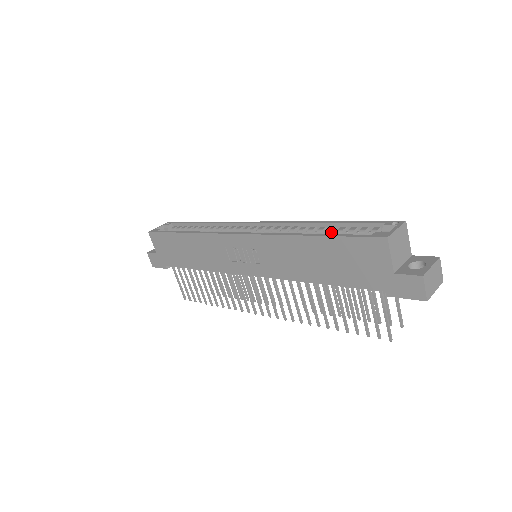
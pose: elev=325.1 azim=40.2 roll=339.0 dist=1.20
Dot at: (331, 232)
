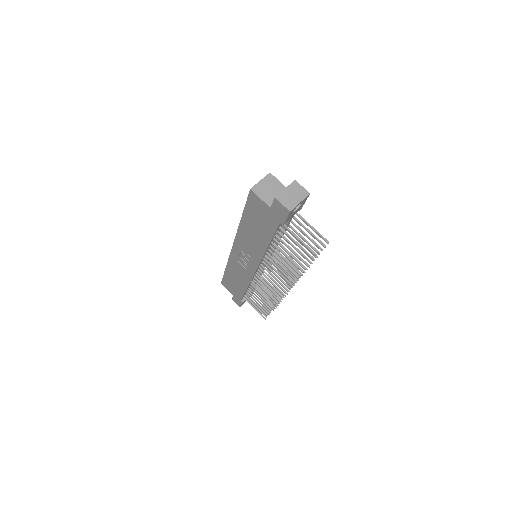
Dot at: occluded
